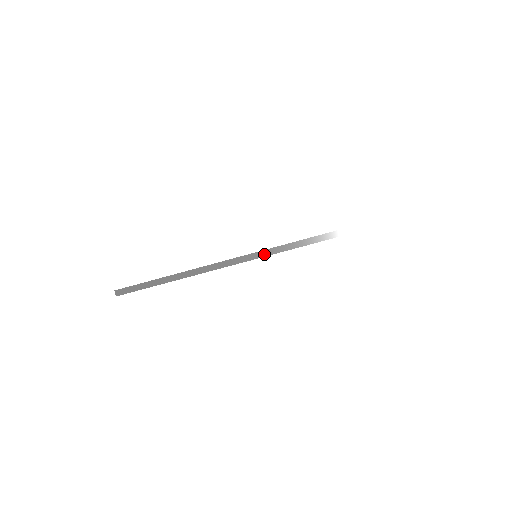
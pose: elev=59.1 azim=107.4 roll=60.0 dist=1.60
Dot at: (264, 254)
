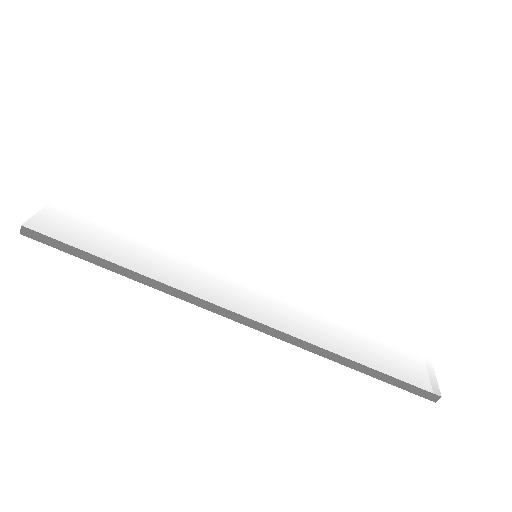
Dot at: (269, 332)
